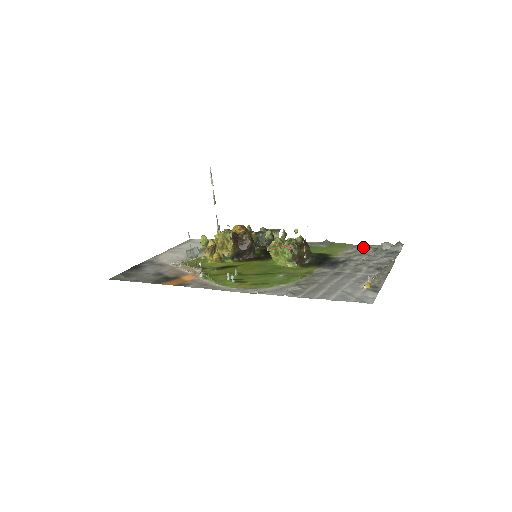
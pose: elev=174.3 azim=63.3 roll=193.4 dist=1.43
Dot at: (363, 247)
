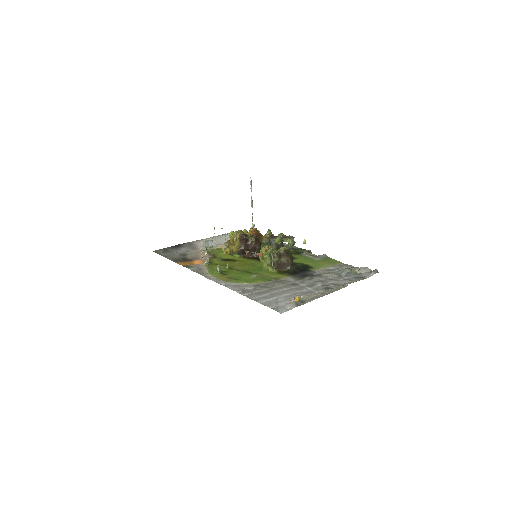
Dot at: (346, 267)
